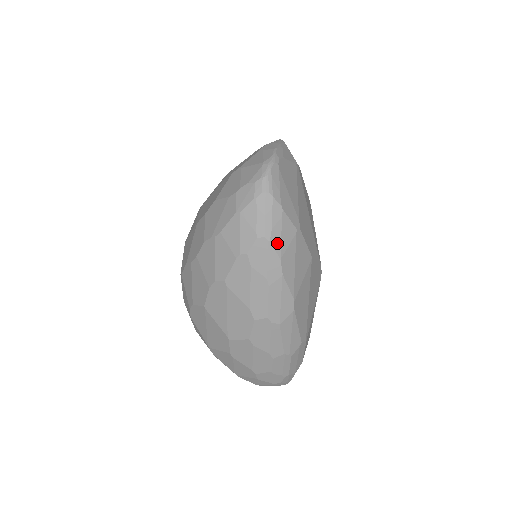
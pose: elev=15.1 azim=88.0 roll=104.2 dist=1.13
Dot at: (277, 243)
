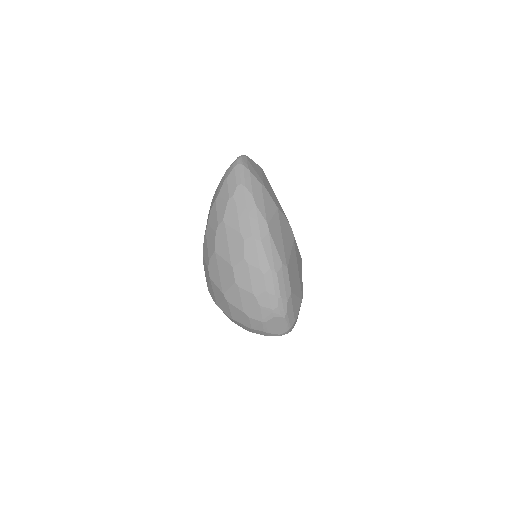
Dot at: (249, 187)
